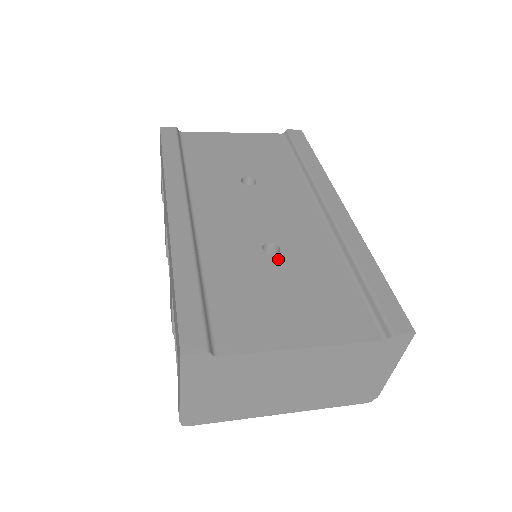
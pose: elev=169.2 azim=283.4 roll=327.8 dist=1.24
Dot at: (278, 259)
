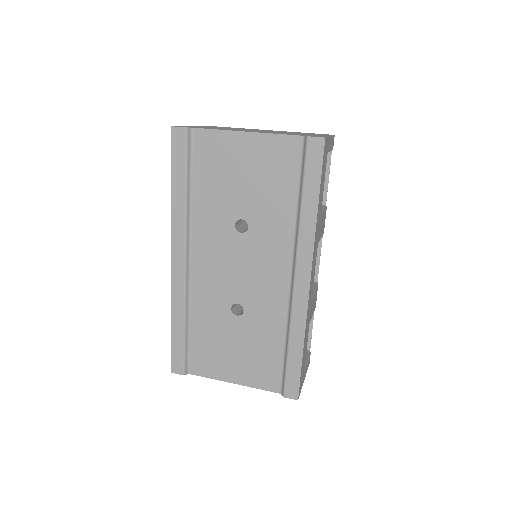
Dot at: (239, 320)
